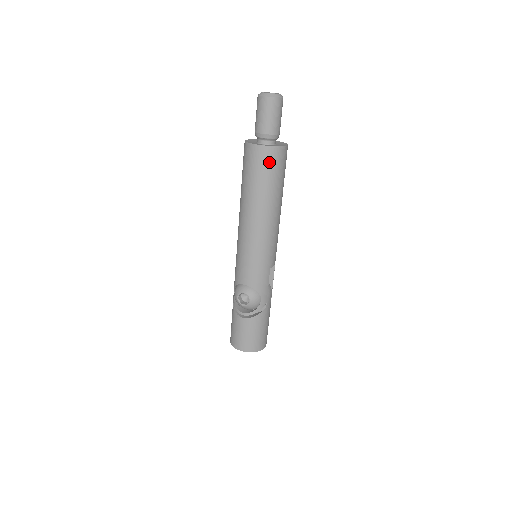
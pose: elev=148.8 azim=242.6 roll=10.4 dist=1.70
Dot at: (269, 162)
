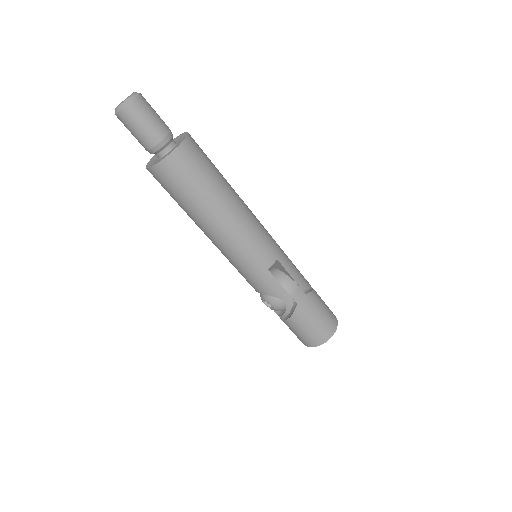
Dot at: (169, 179)
